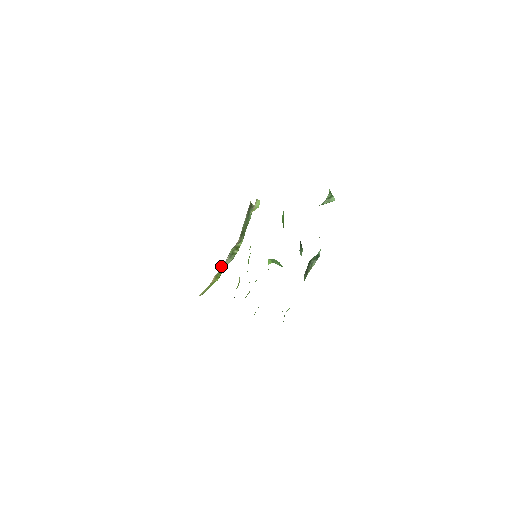
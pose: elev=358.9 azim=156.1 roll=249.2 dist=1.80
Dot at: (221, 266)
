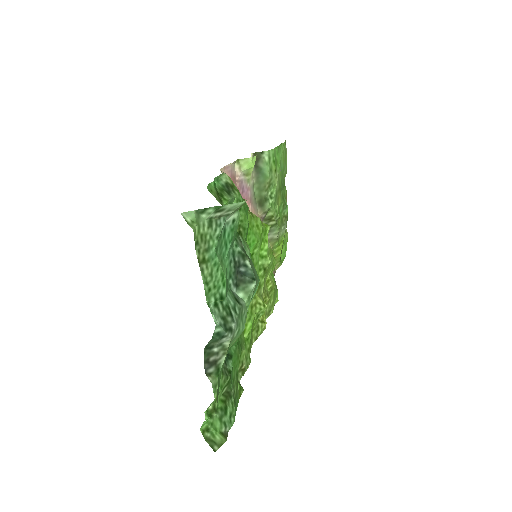
Dot at: occluded
